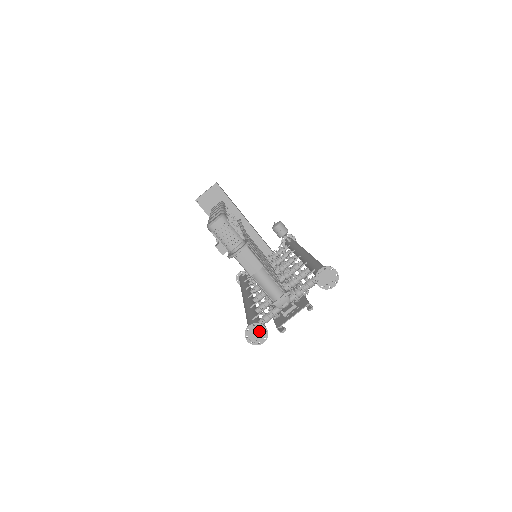
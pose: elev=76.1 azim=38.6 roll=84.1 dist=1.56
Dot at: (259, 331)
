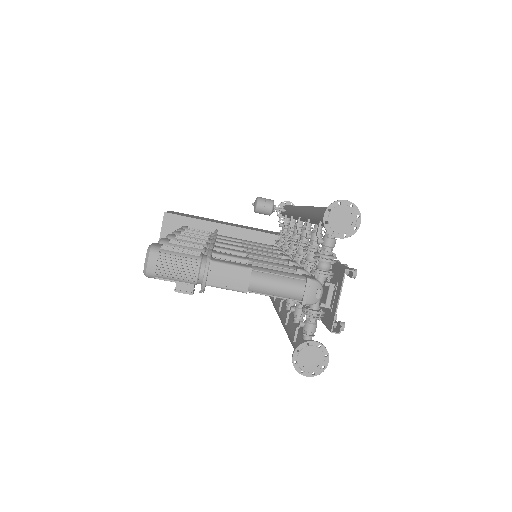
Dot at: (311, 353)
